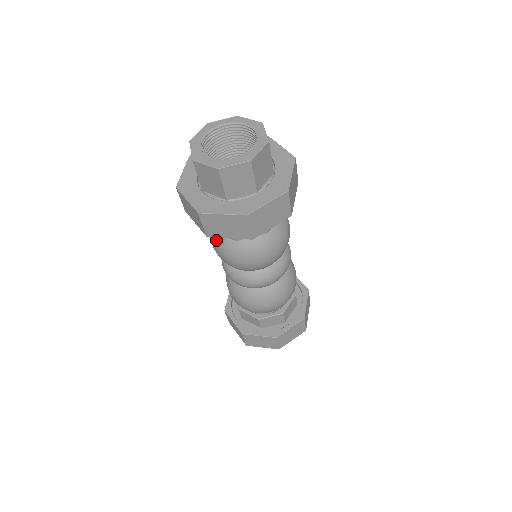
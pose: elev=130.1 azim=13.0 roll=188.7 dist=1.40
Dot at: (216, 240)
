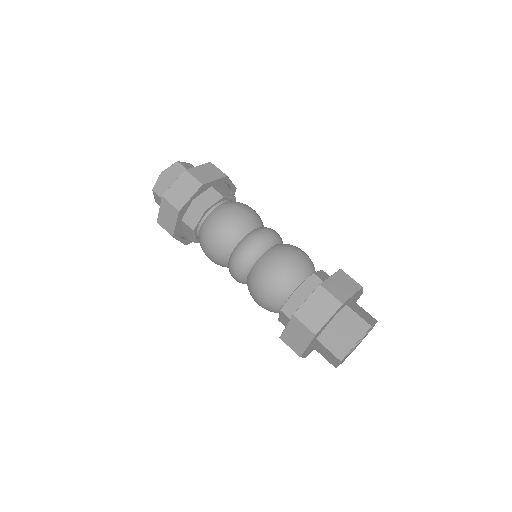
Dot at: occluded
